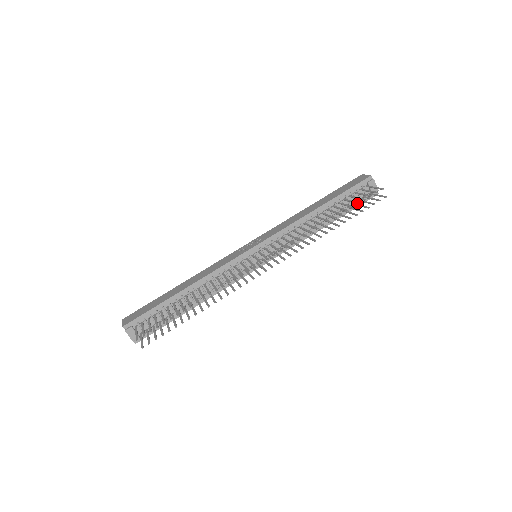
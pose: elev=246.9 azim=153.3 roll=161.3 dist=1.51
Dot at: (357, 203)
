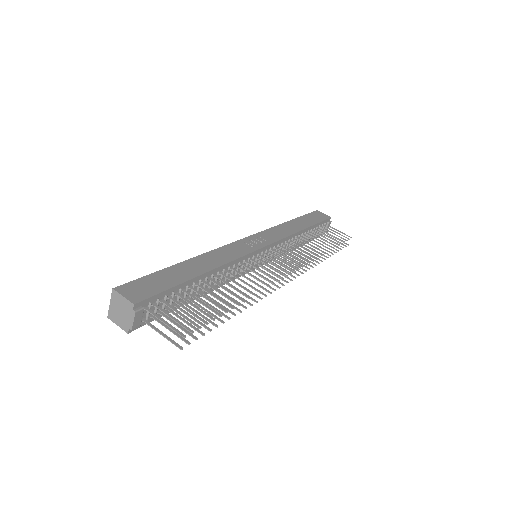
Dot at: (340, 242)
